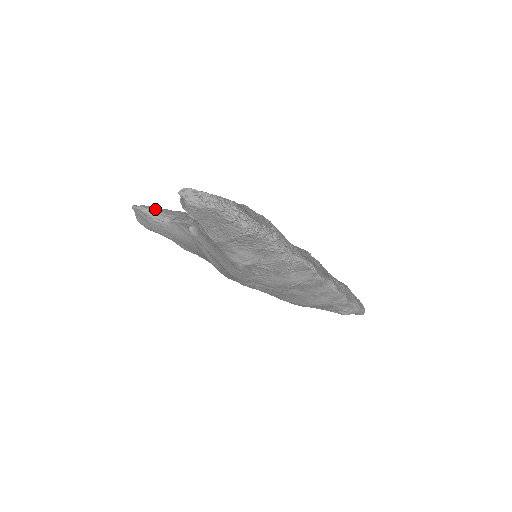
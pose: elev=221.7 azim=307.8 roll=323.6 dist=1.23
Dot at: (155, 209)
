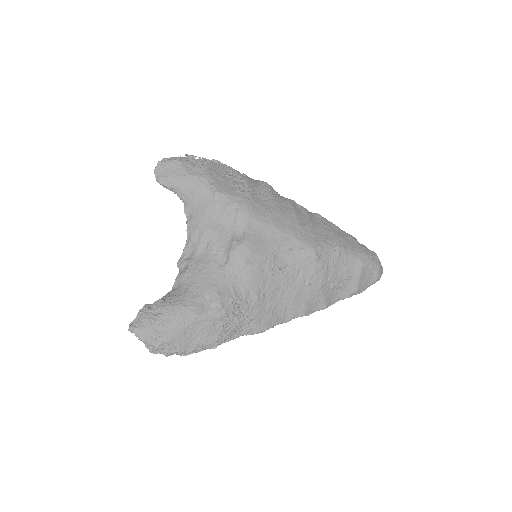
Dot at: (173, 183)
